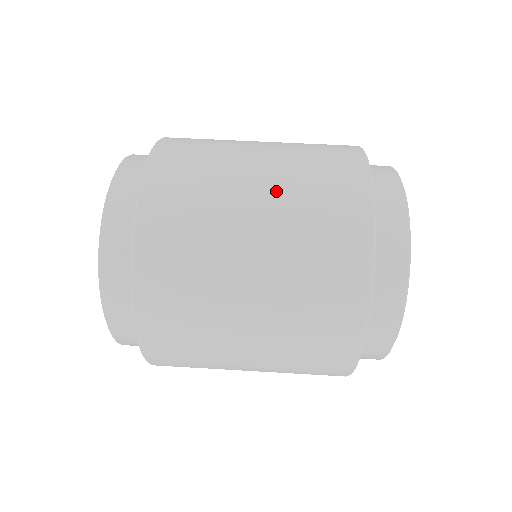
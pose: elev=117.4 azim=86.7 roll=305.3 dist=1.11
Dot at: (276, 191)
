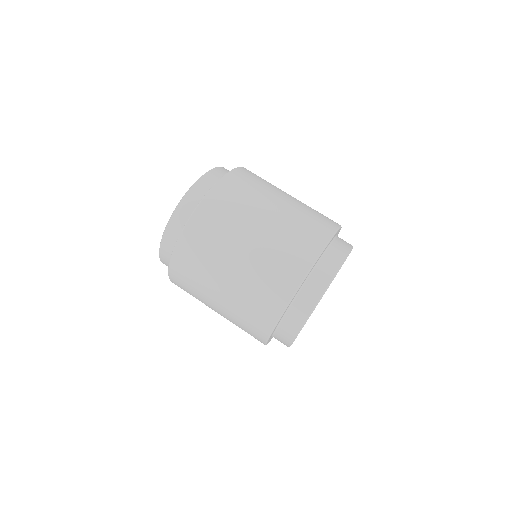
Dot at: (297, 201)
